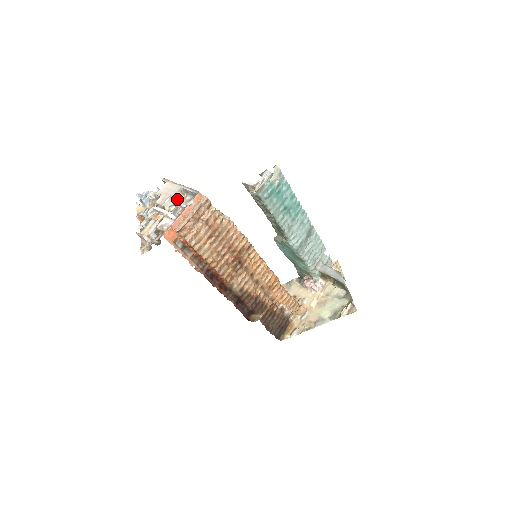
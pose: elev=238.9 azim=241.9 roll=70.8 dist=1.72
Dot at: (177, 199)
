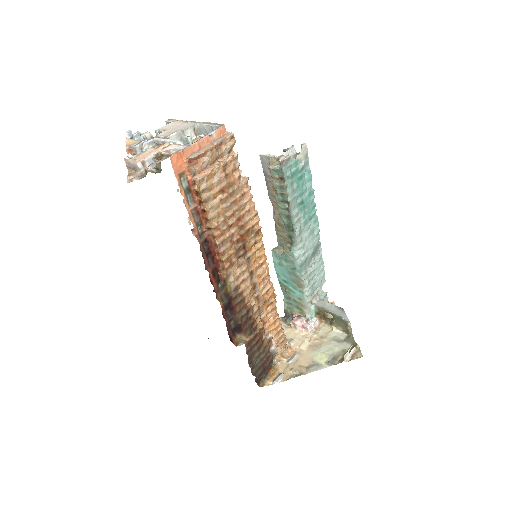
Dot at: occluded
